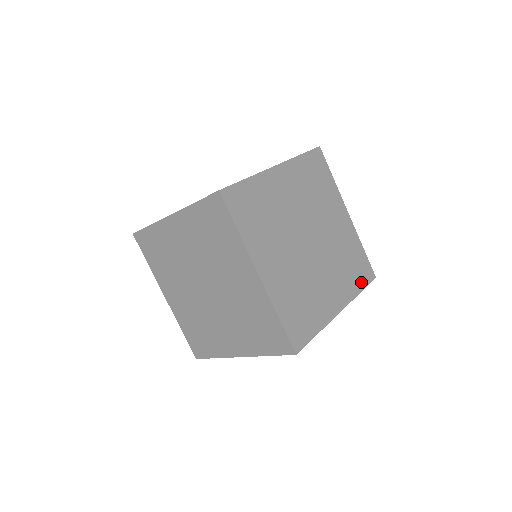
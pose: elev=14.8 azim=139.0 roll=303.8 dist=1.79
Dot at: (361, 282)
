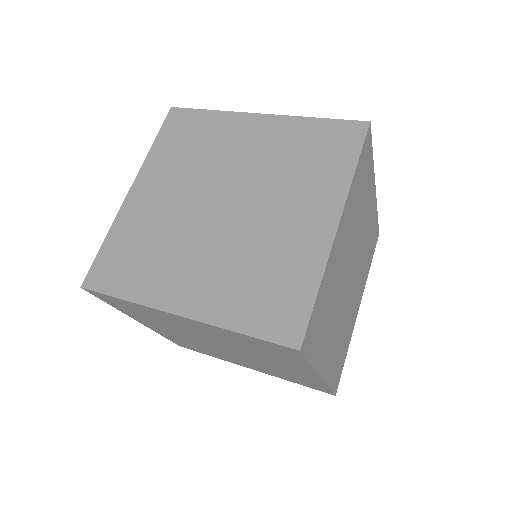
Dot at: (371, 257)
